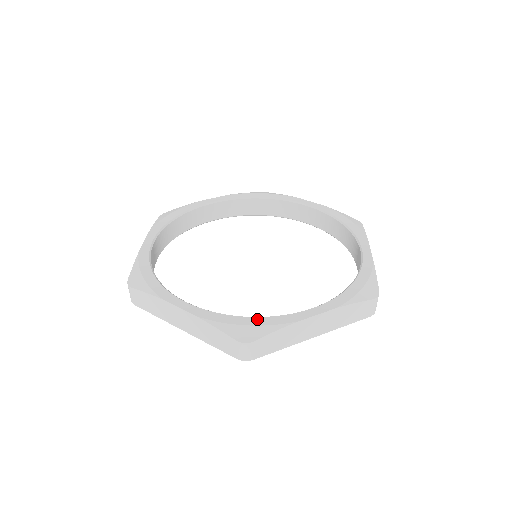
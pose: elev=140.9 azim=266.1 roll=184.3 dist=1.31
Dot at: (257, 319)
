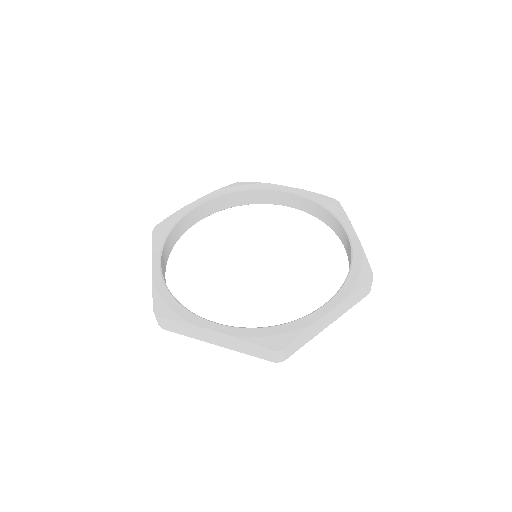
Dot at: (283, 327)
